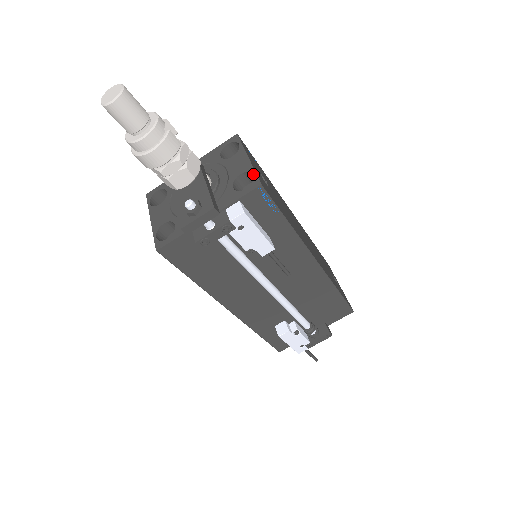
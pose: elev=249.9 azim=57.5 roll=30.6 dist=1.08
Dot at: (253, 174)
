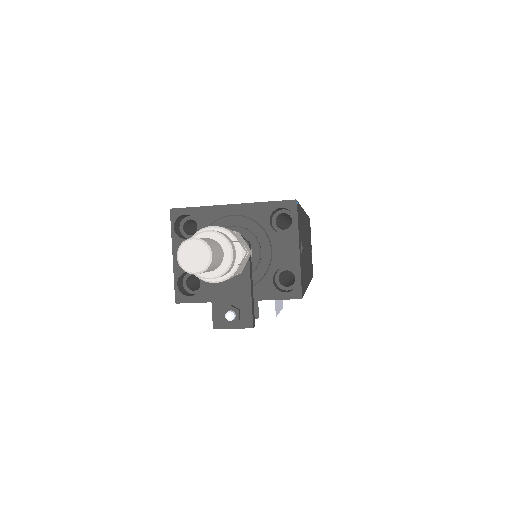
Dot at: (298, 278)
